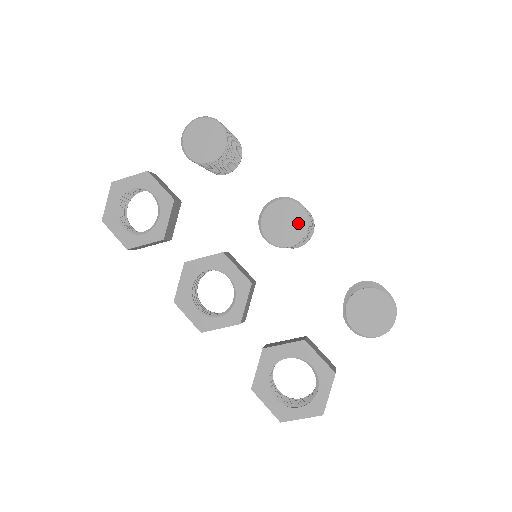
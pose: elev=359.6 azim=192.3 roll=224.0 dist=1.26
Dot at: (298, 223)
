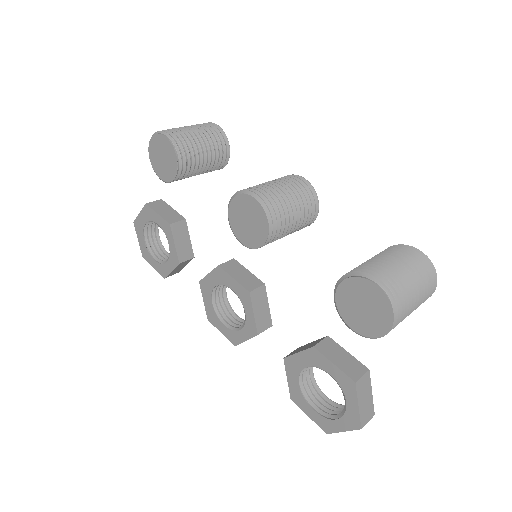
Dot at: (258, 217)
